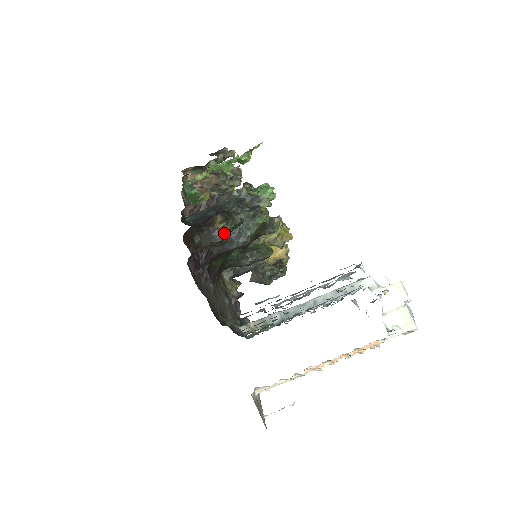
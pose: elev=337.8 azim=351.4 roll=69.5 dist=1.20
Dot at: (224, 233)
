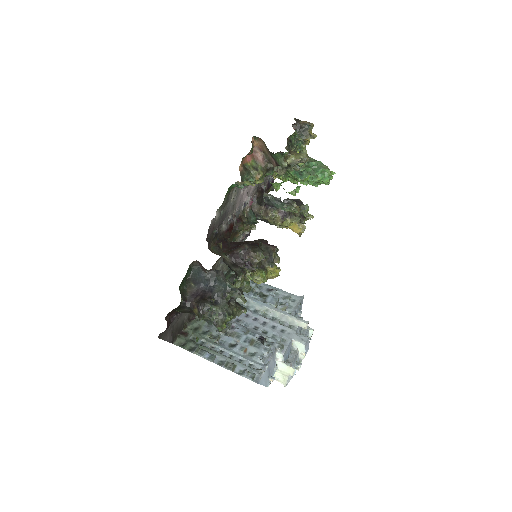
Dot at: (197, 315)
